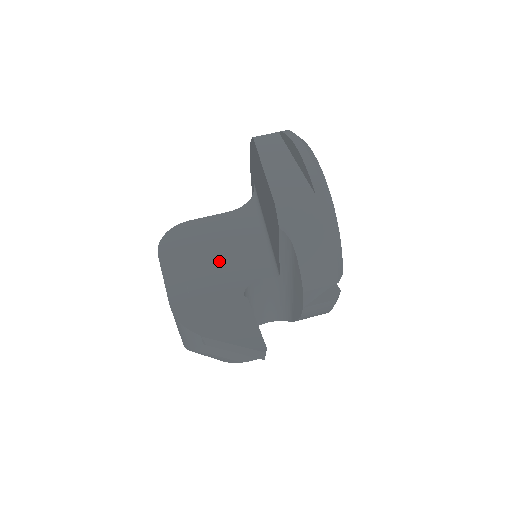
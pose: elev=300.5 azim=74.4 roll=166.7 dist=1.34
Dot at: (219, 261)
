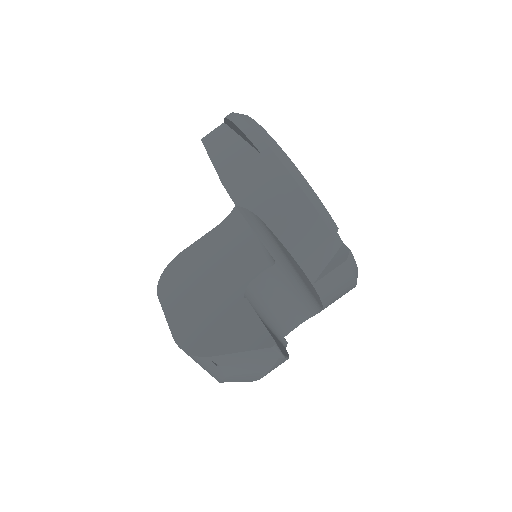
Dot at: (215, 275)
